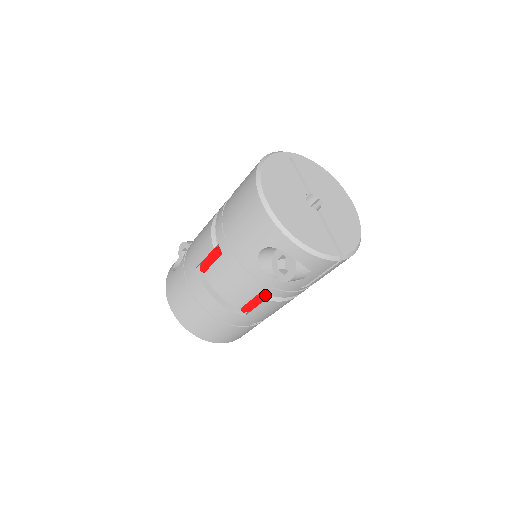
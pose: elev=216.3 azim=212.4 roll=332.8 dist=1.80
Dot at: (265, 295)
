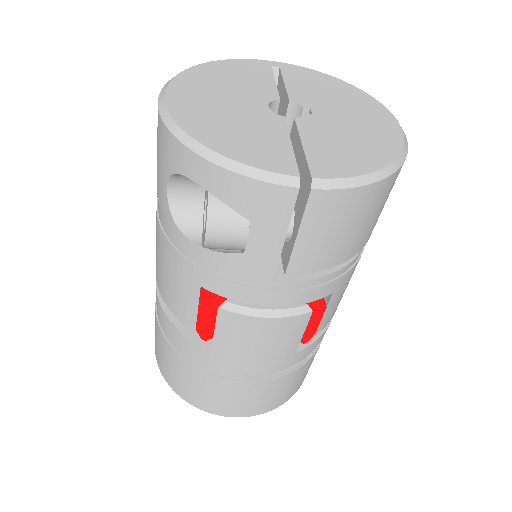
Dot at: (218, 299)
